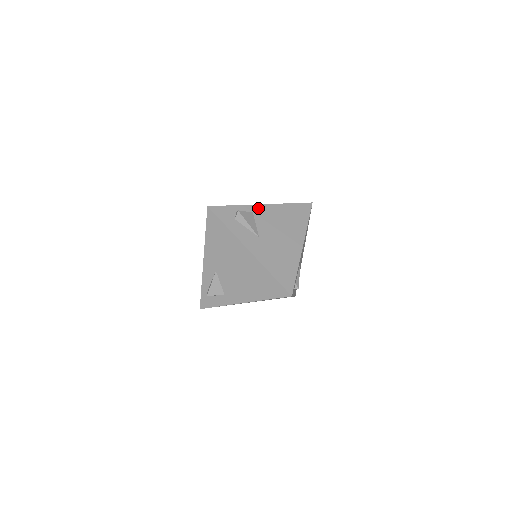
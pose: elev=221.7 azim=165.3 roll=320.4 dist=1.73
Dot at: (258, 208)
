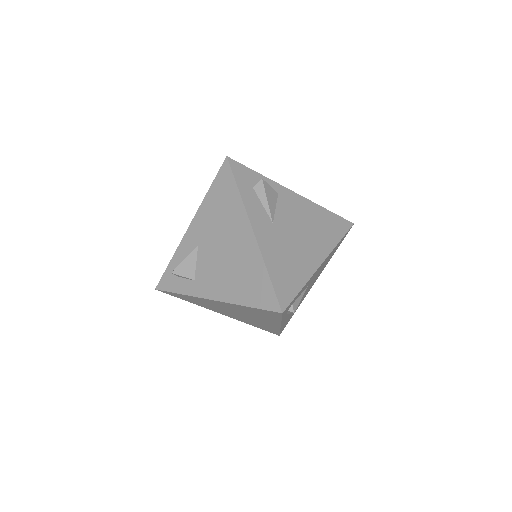
Dot at: (287, 193)
